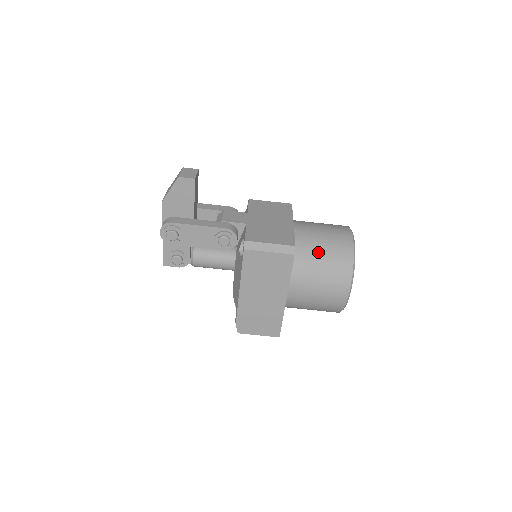
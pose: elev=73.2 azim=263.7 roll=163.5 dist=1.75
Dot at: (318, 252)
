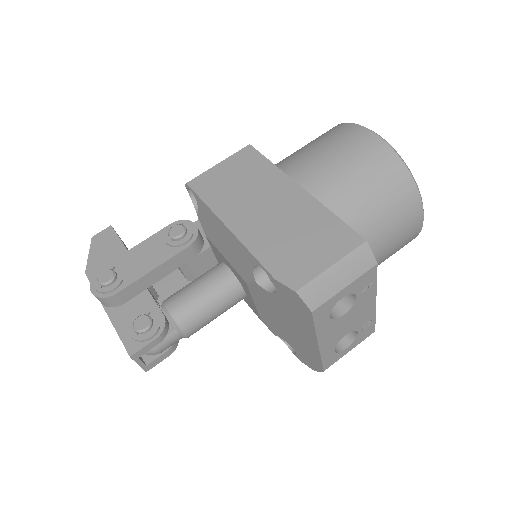
Dot at: occluded
